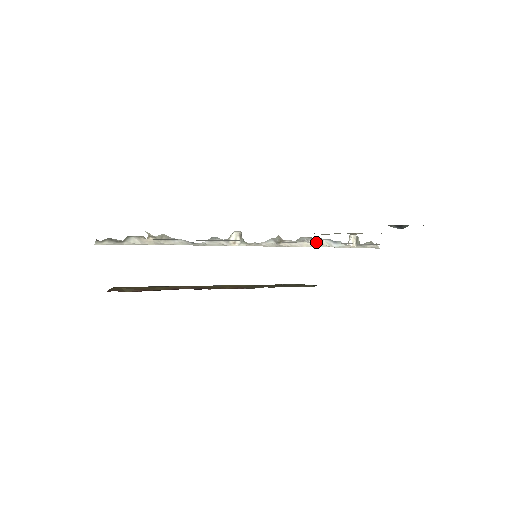
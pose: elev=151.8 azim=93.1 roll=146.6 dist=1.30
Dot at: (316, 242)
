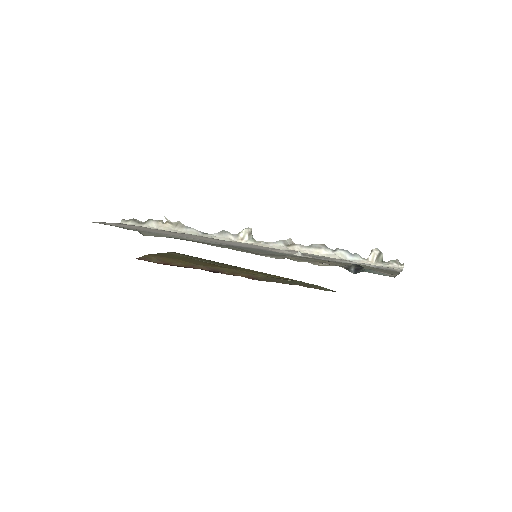
Dot at: (308, 257)
